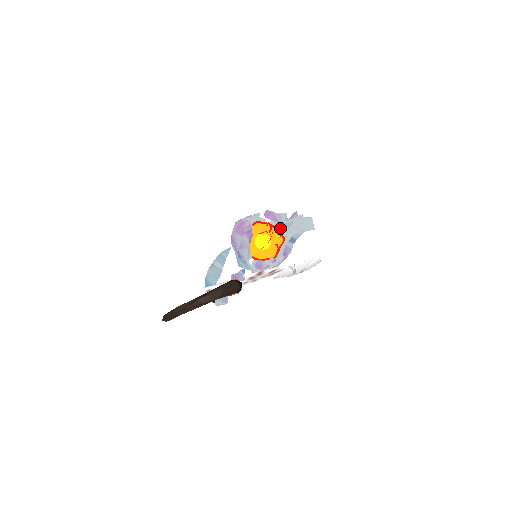
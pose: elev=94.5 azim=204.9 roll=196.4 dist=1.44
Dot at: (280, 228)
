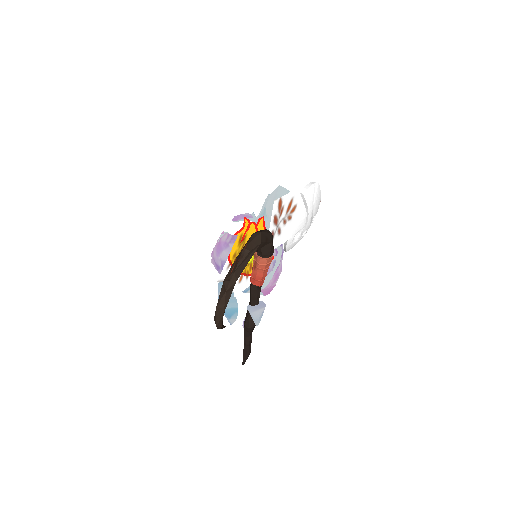
Dot at: occluded
